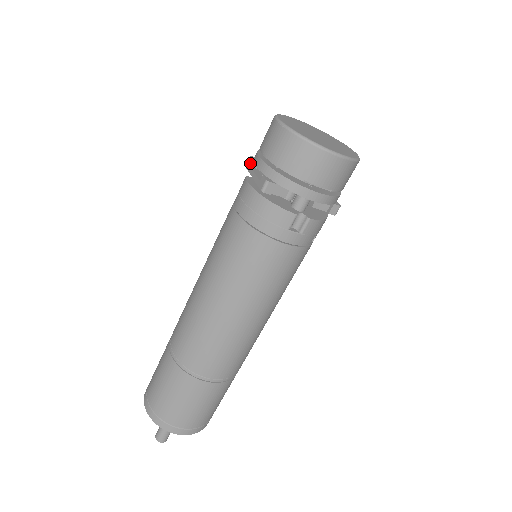
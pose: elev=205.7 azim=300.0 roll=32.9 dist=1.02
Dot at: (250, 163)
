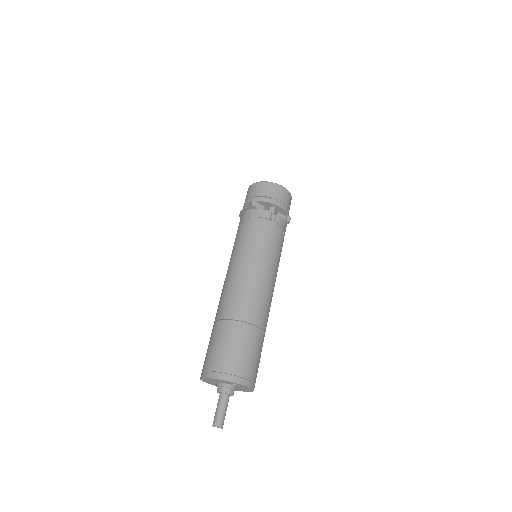
Dot at: (241, 211)
